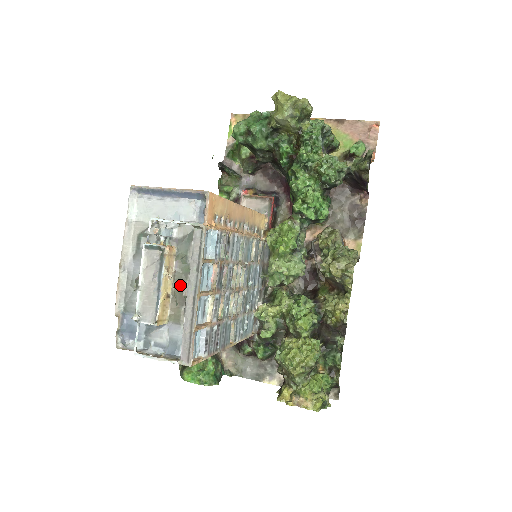
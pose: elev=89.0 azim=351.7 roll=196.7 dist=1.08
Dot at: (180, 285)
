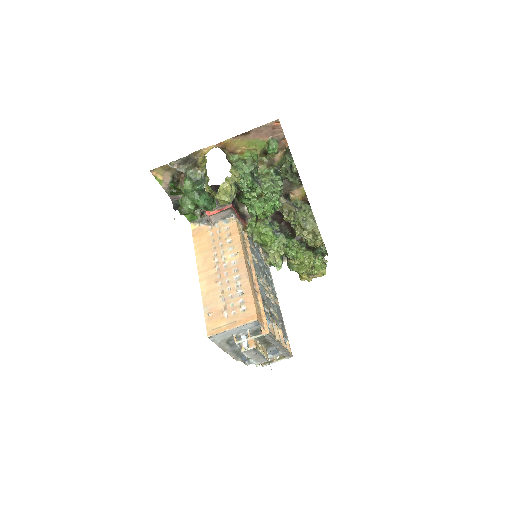
Dot at: (264, 342)
